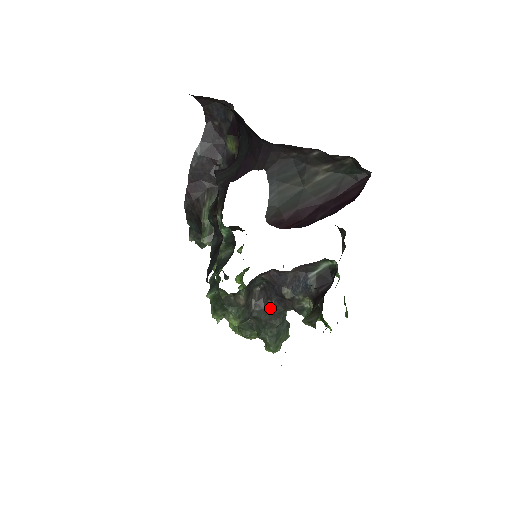
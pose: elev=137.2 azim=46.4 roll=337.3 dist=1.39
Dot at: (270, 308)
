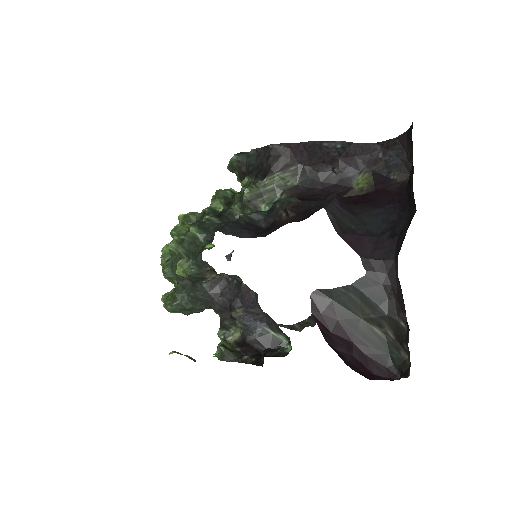
Dot at: (212, 297)
